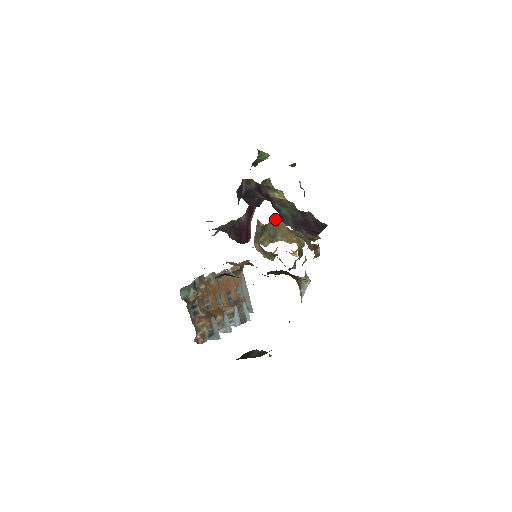
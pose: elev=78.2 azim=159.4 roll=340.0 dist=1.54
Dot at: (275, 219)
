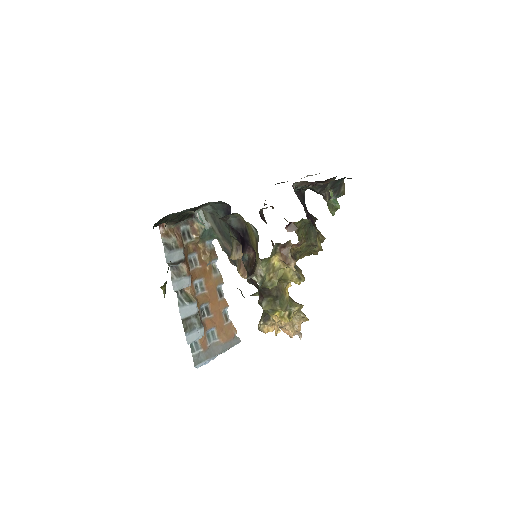
Dot at: occluded
